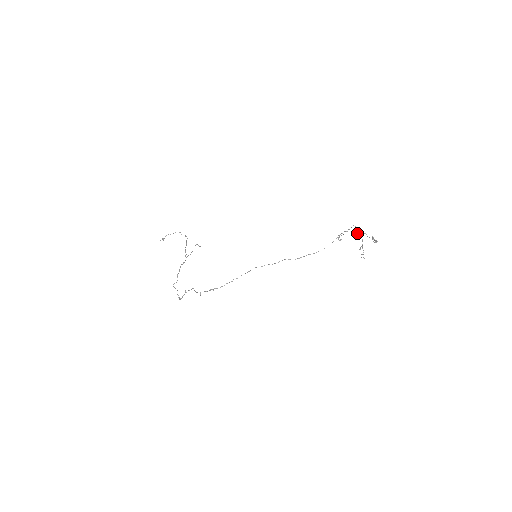
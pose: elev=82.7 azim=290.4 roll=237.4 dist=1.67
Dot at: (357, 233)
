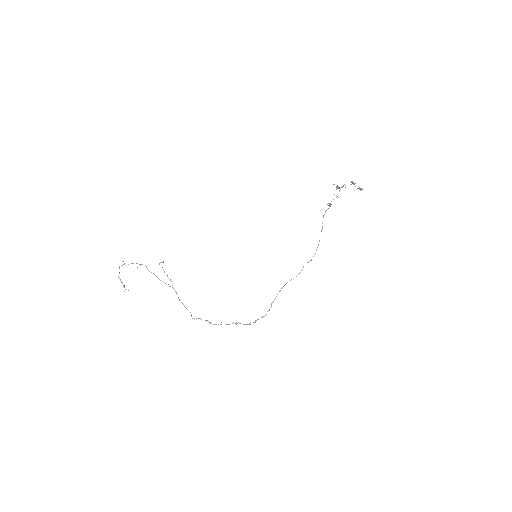
Dot at: occluded
